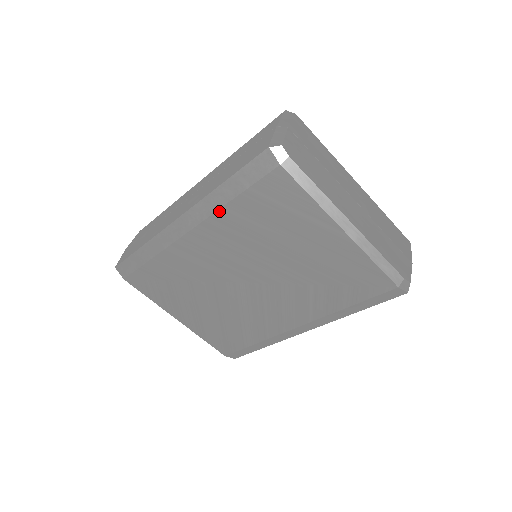
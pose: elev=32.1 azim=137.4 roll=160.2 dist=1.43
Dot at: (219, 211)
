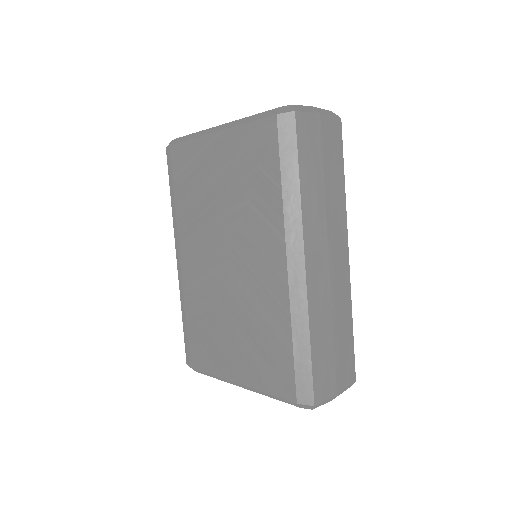
Dot at: (177, 217)
